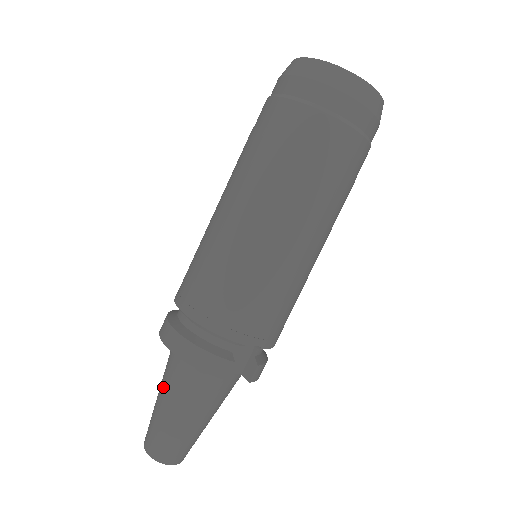
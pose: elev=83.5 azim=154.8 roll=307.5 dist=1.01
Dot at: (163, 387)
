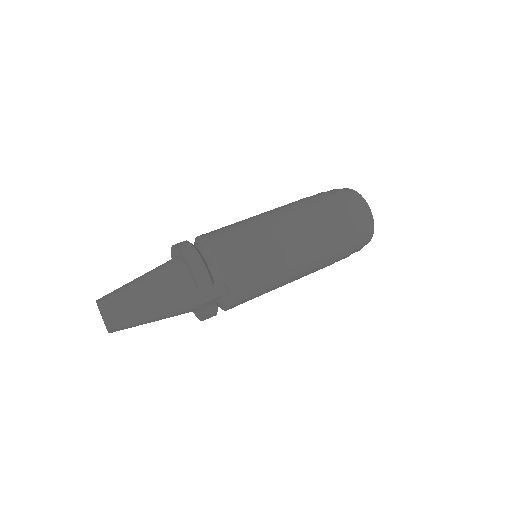
Dot at: (147, 274)
